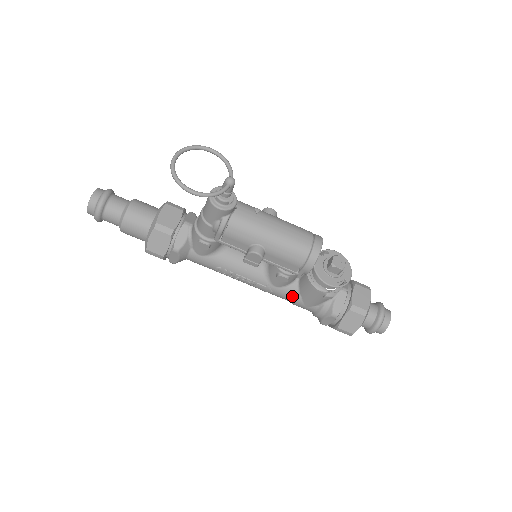
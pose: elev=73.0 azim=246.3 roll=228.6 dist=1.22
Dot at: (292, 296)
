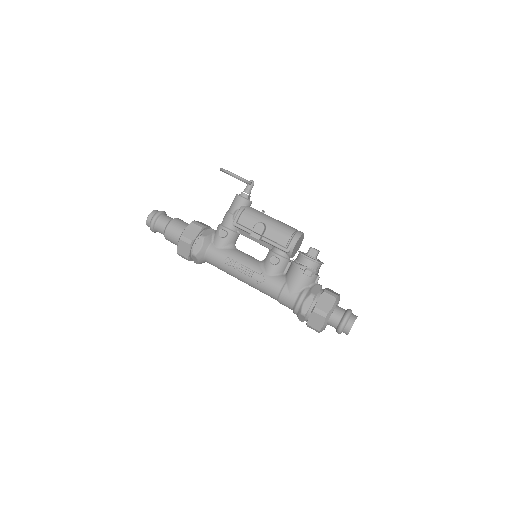
Dot at: (280, 284)
